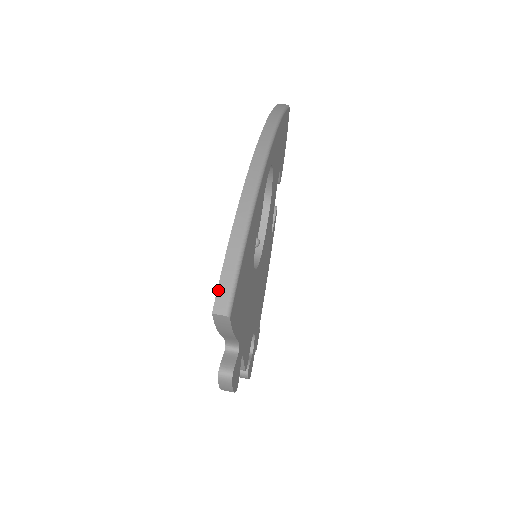
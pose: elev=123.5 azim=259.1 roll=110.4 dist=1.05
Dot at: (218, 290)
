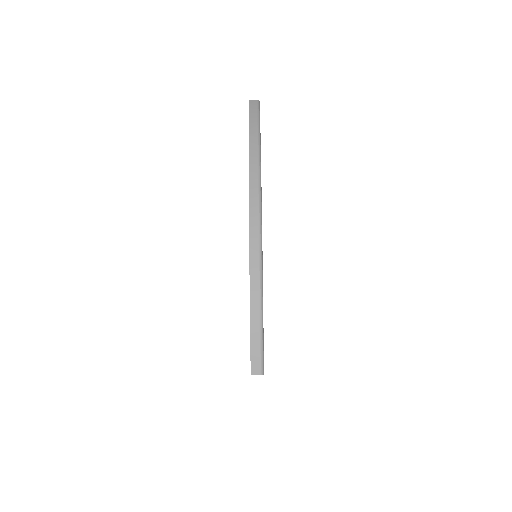
Dot at: (251, 358)
